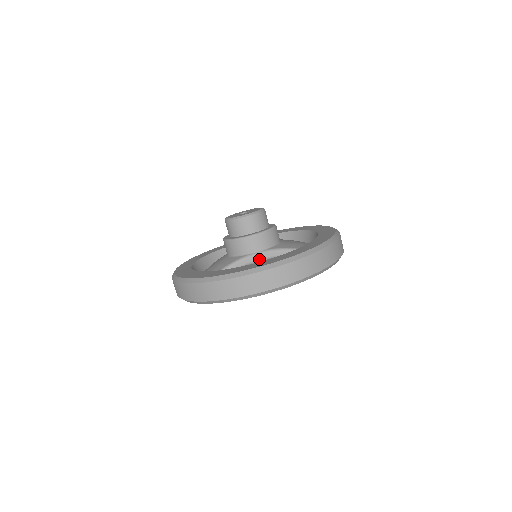
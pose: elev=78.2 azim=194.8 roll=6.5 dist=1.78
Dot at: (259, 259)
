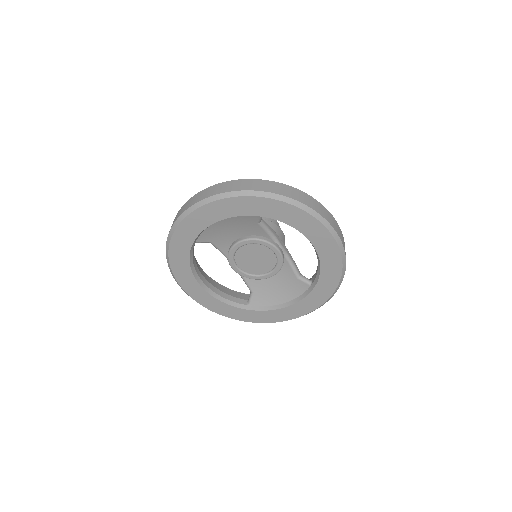
Dot at: (282, 245)
